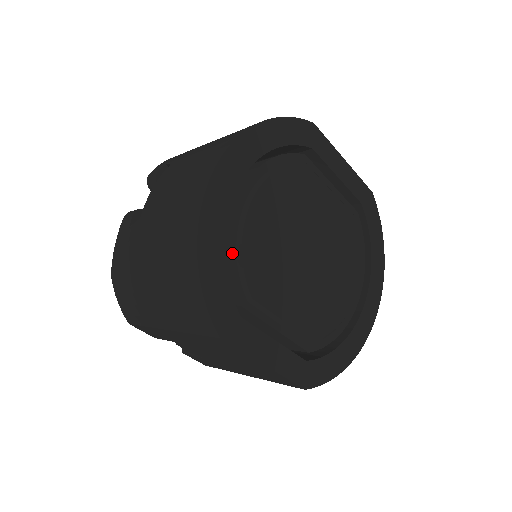
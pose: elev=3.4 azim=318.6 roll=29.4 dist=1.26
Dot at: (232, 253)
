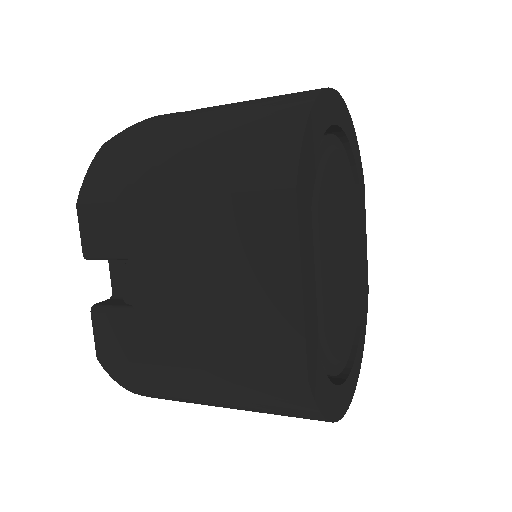
Dot at: (319, 155)
